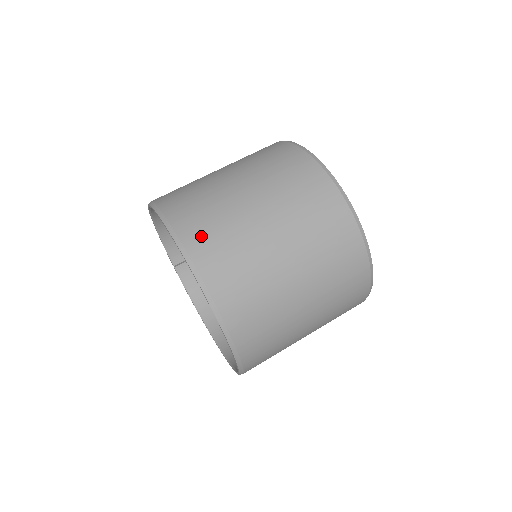
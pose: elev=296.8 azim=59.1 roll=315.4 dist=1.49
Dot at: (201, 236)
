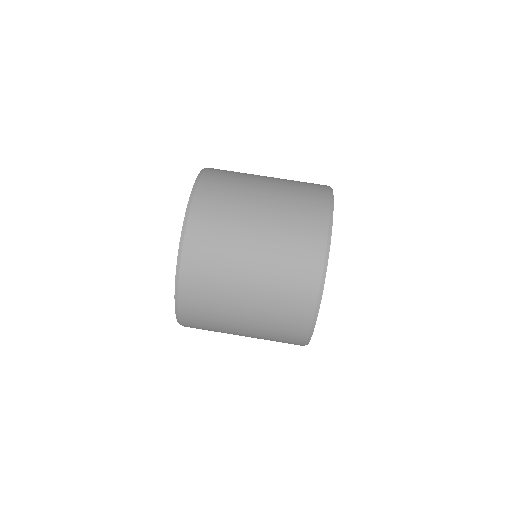
Dot at: (194, 300)
